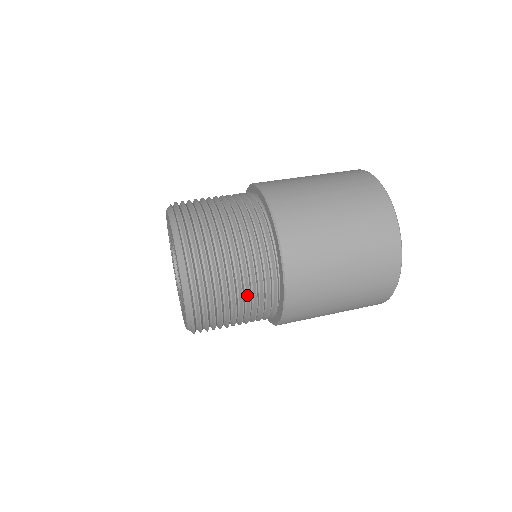
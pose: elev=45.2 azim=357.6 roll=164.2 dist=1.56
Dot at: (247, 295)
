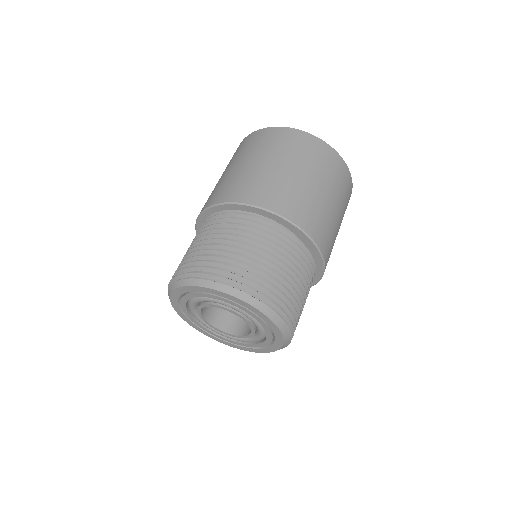
Dot at: occluded
